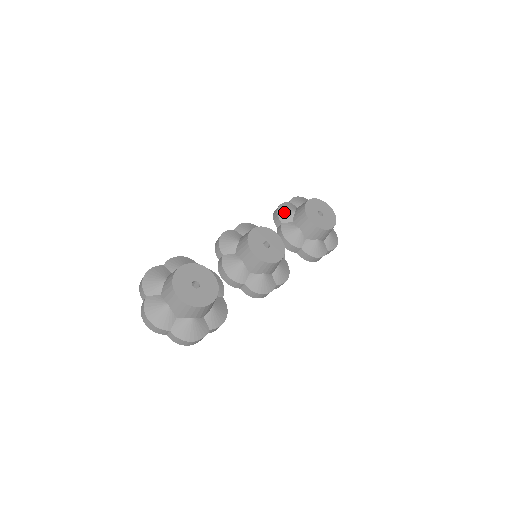
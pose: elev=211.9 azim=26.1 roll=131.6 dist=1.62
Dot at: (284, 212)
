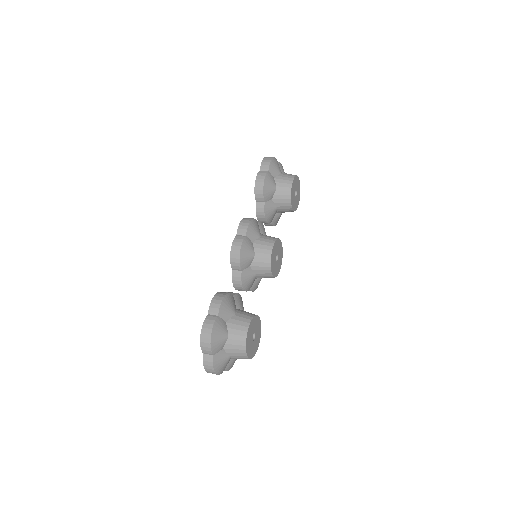
Dot at: (268, 190)
